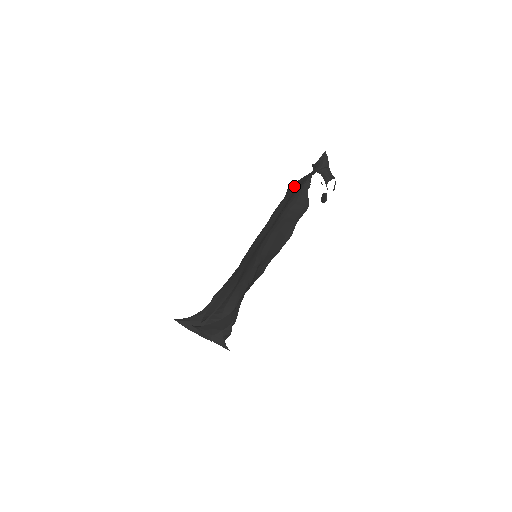
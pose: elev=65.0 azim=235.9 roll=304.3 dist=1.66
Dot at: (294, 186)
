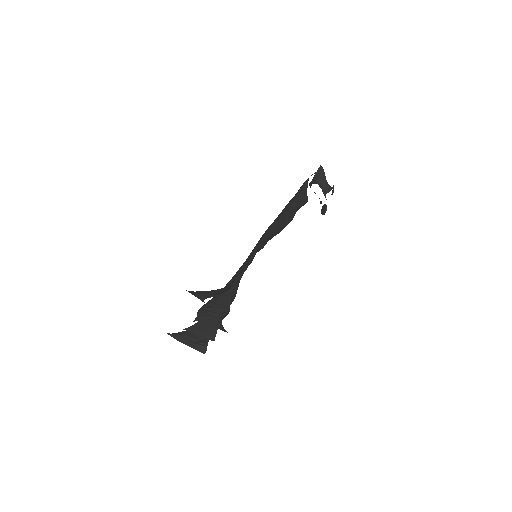
Dot at: occluded
